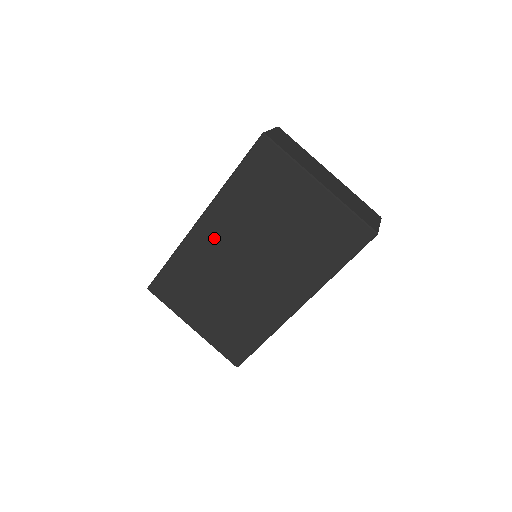
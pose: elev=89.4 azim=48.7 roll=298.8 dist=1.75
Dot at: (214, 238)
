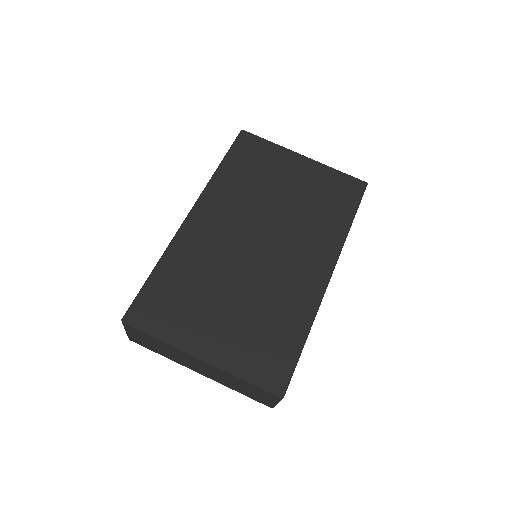
Dot at: (213, 225)
